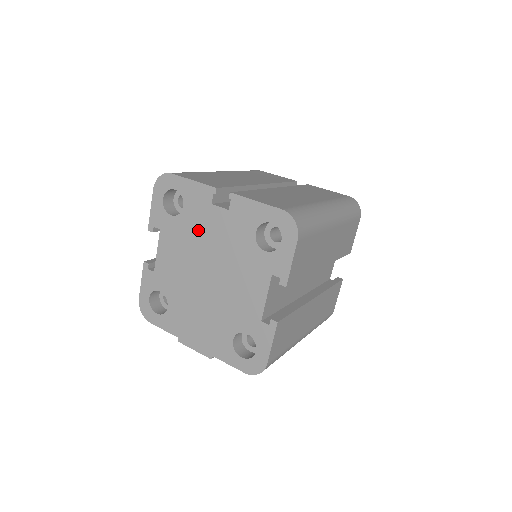
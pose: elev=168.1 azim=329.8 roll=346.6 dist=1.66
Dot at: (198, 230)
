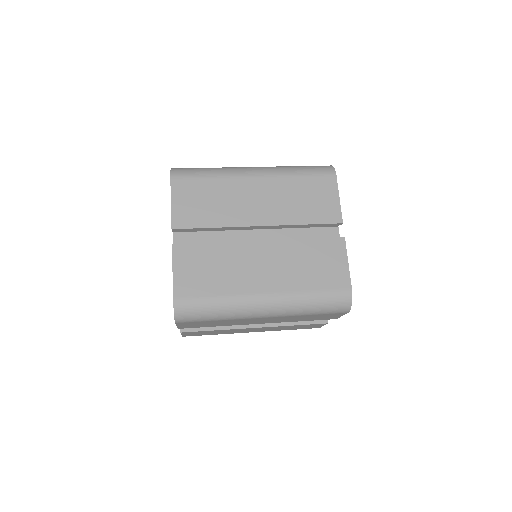
Dot at: occluded
